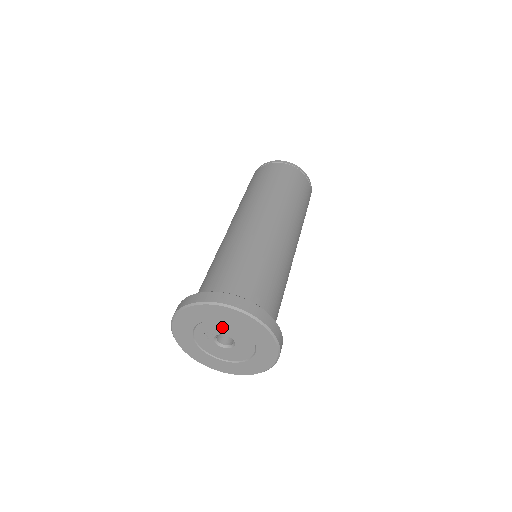
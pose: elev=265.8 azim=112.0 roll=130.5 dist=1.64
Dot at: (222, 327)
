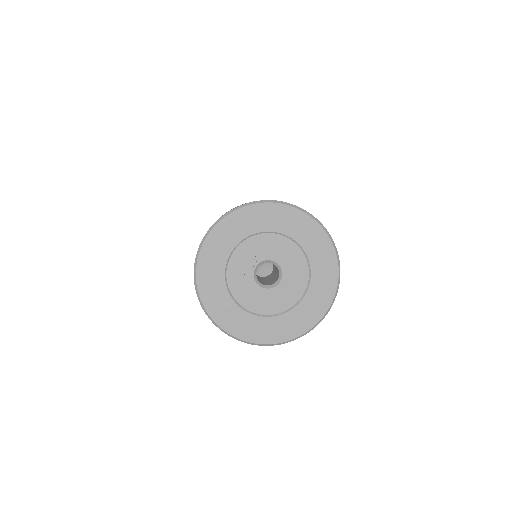
Dot at: (273, 246)
